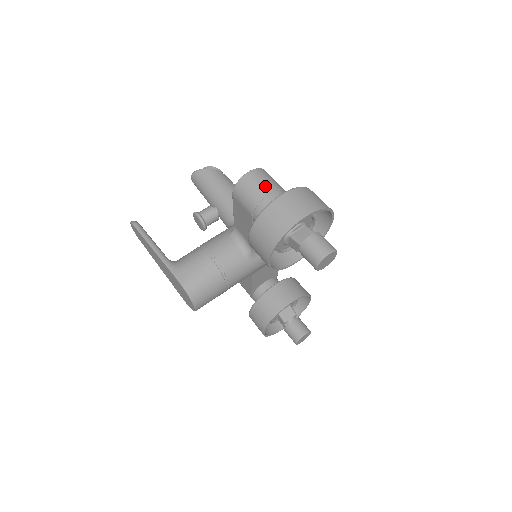
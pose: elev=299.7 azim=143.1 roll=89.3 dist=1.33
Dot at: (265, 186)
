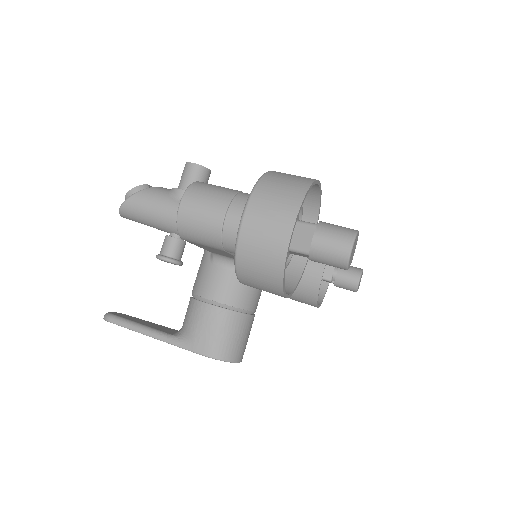
Dot at: (212, 210)
